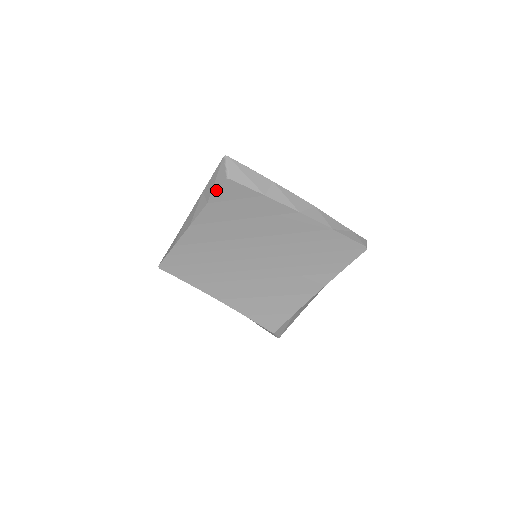
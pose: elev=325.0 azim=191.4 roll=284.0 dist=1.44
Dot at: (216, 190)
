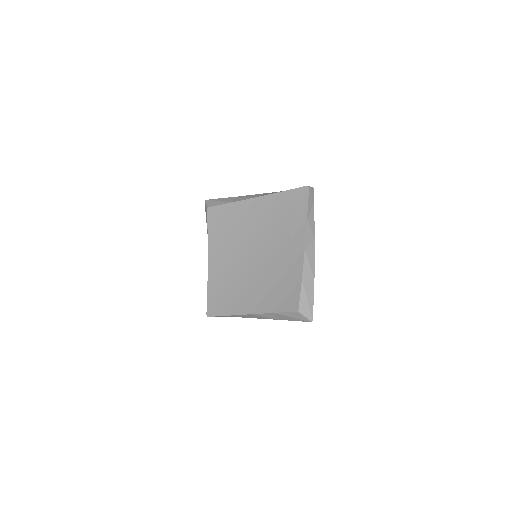
Dot at: (207, 222)
